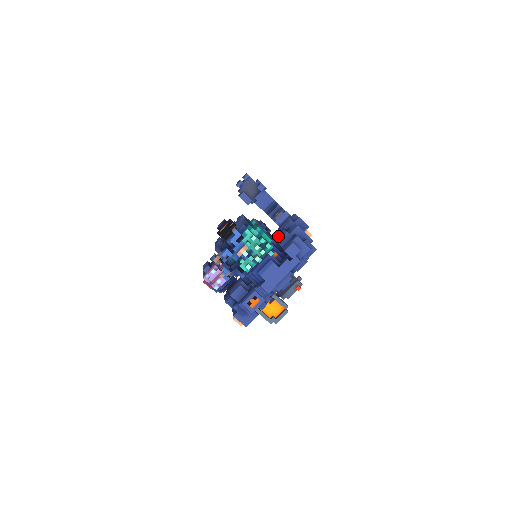
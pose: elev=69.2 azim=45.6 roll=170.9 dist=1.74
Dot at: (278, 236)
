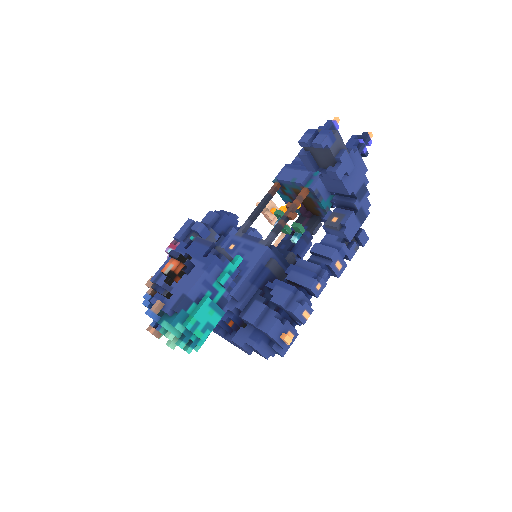
Dot at: (252, 305)
